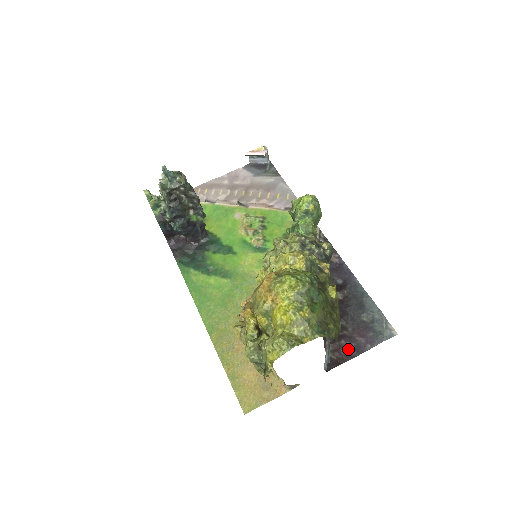
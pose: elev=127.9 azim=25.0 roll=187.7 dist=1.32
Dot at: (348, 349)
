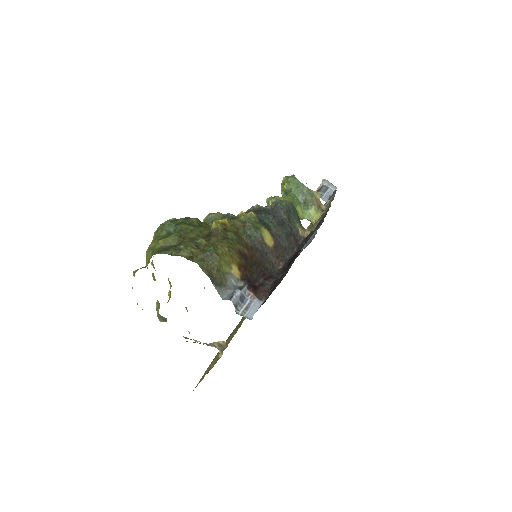
Dot at: (275, 286)
